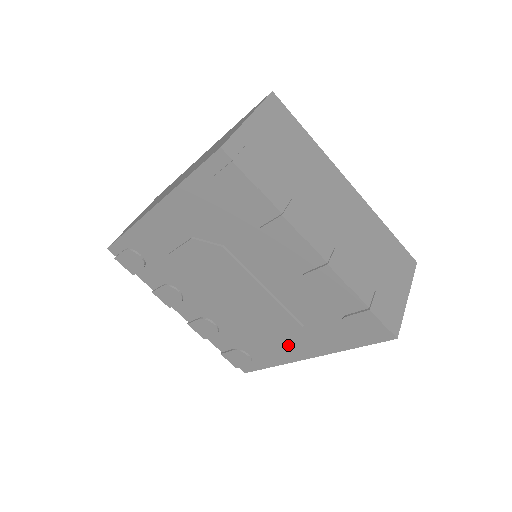
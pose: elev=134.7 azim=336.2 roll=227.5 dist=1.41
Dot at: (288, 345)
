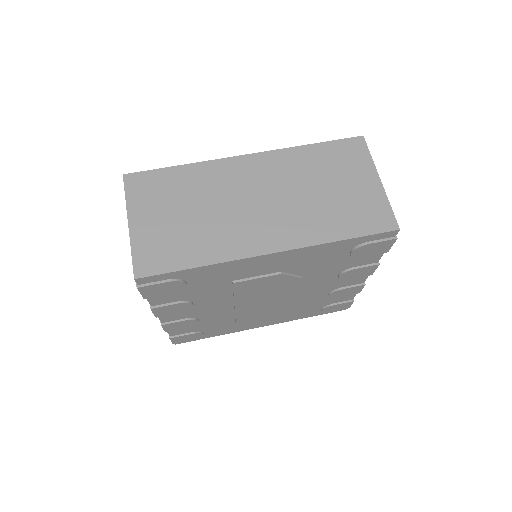
Dot at: (257, 322)
